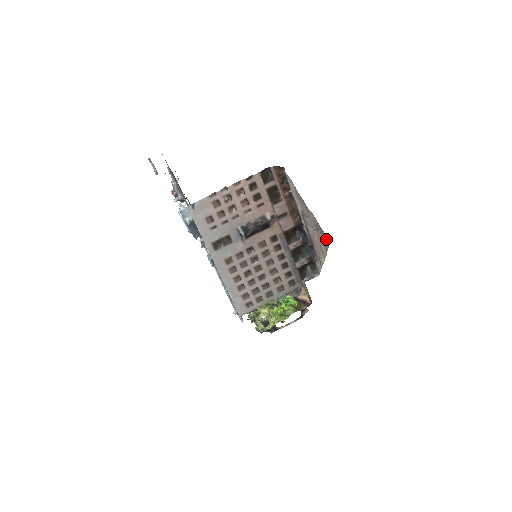
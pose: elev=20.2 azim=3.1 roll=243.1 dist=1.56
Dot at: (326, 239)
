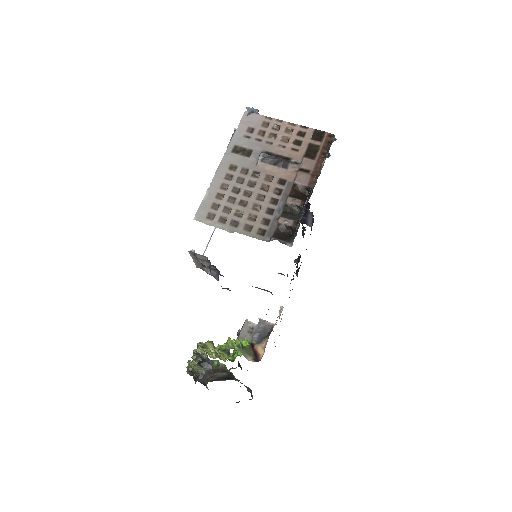
Dot at: occluded
